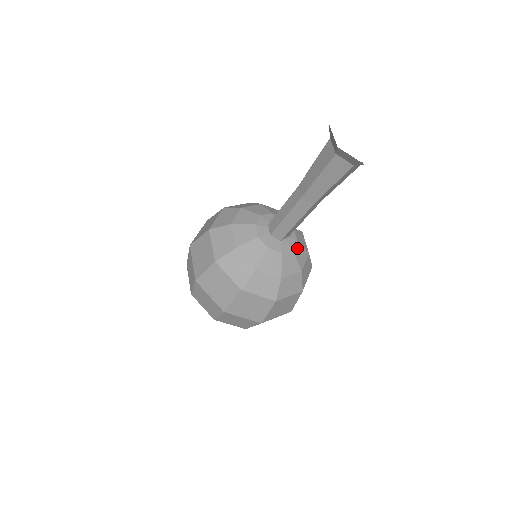
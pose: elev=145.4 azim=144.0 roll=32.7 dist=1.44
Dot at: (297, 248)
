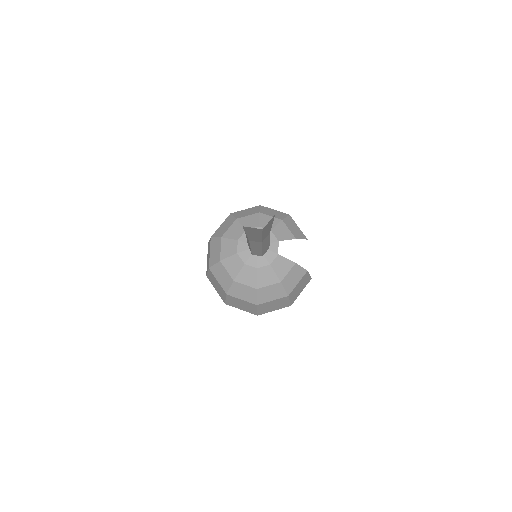
Dot at: (265, 270)
